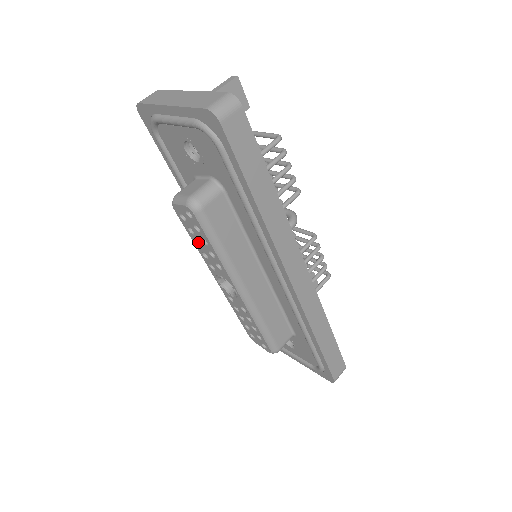
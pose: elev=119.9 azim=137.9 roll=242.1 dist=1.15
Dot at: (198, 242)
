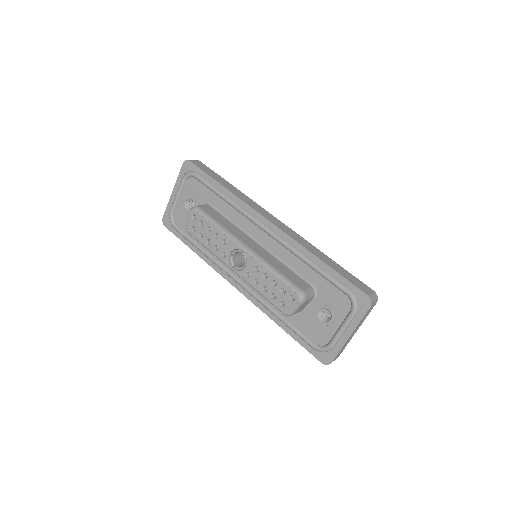
Dot at: (209, 244)
